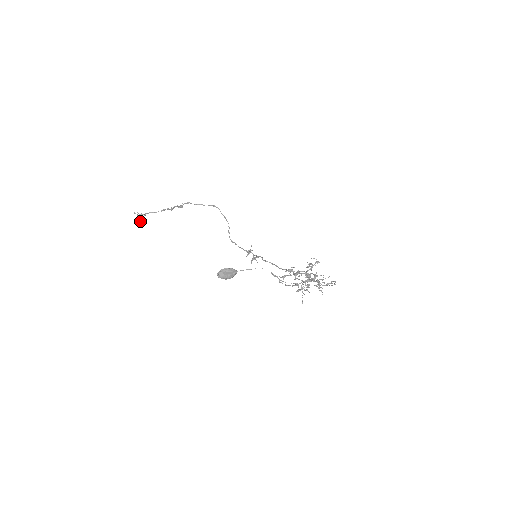
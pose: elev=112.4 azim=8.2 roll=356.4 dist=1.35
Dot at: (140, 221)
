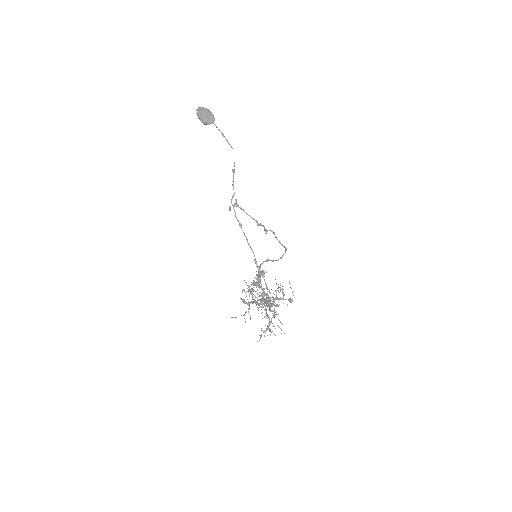
Dot at: occluded
